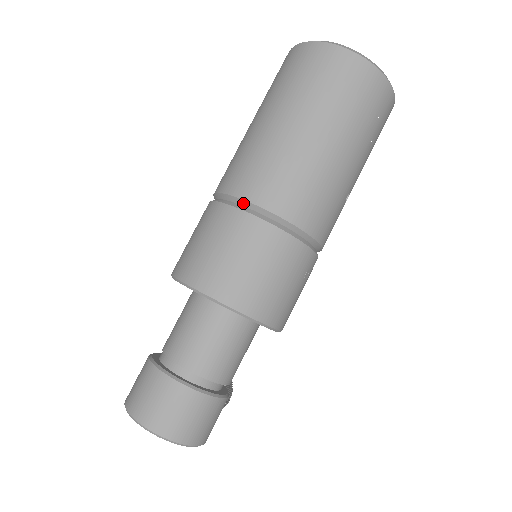
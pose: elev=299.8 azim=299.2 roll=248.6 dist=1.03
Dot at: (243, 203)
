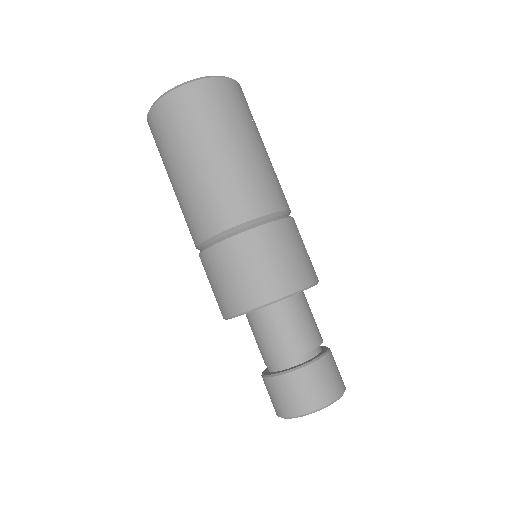
Dot at: (225, 233)
